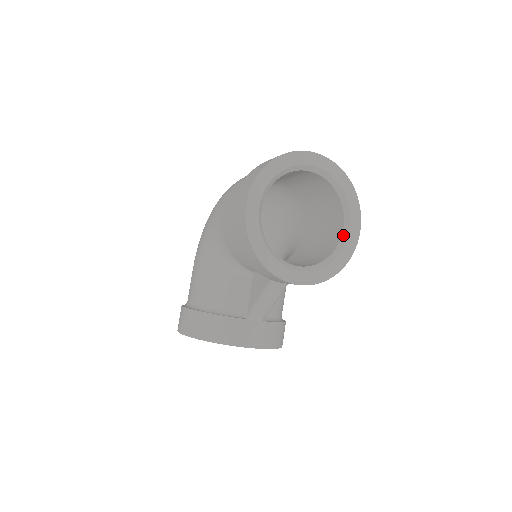
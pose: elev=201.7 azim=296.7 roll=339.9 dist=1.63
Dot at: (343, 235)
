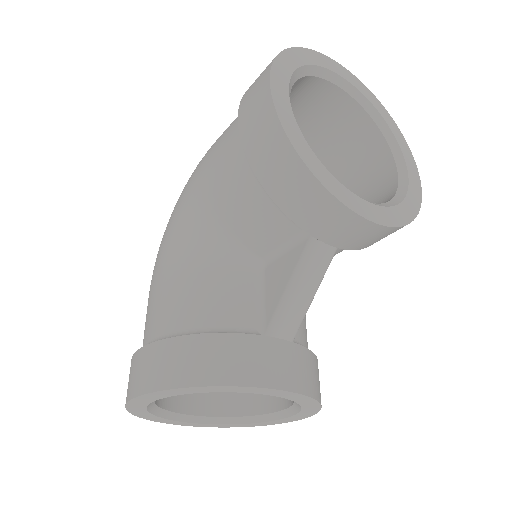
Dot at: (400, 175)
